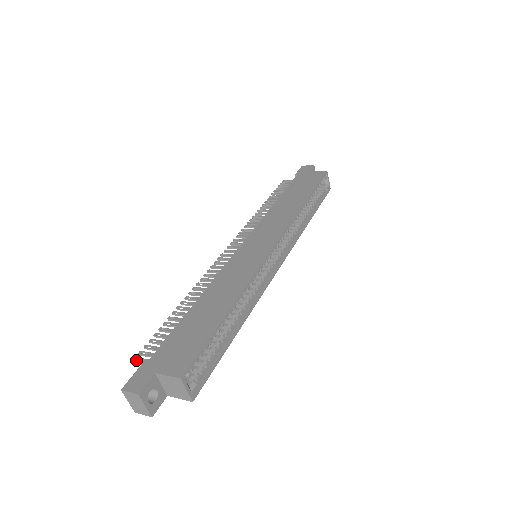
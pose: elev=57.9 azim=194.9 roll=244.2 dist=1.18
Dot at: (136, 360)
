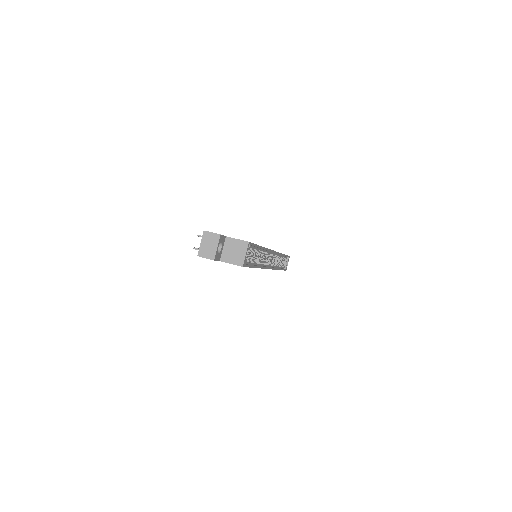
Dot at: (200, 235)
